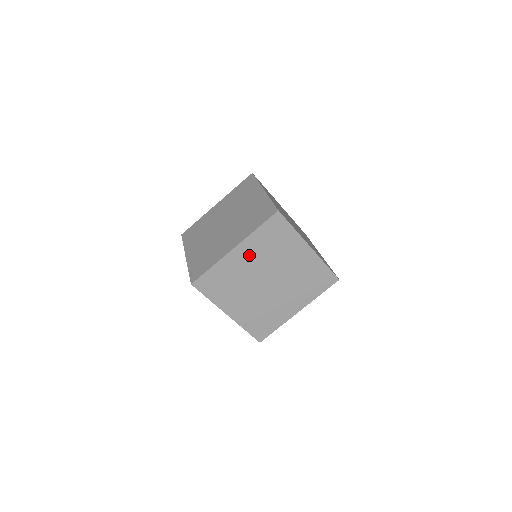
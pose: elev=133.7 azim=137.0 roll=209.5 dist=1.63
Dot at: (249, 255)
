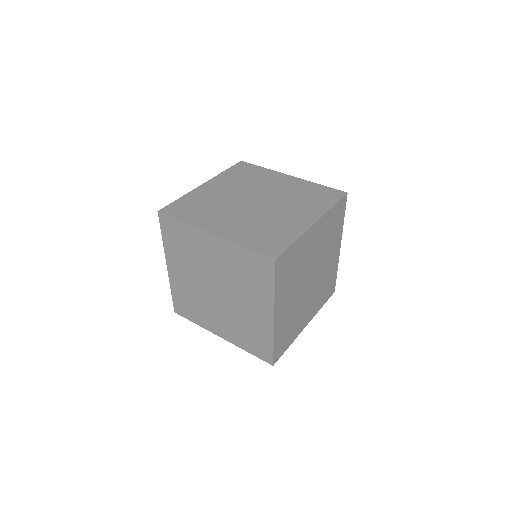
Dot at: (286, 300)
